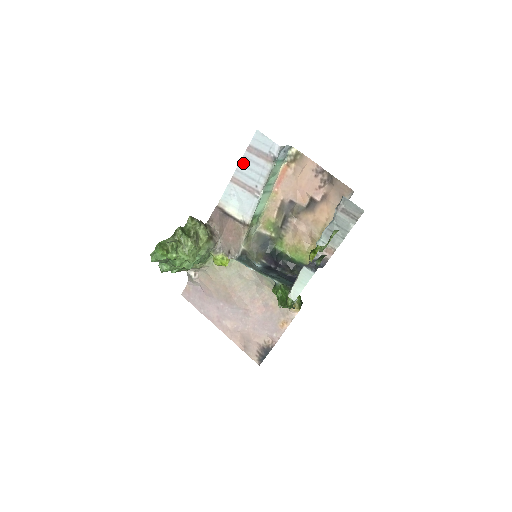
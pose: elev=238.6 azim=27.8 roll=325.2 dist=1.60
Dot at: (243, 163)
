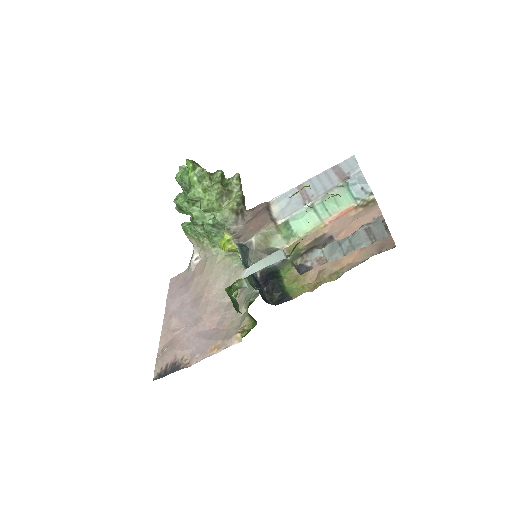
Dot at: (320, 176)
